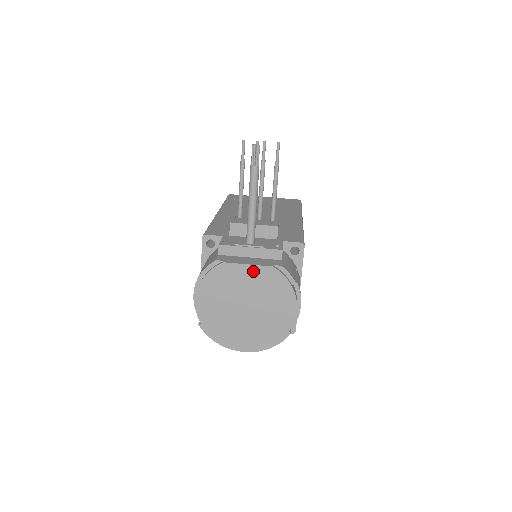
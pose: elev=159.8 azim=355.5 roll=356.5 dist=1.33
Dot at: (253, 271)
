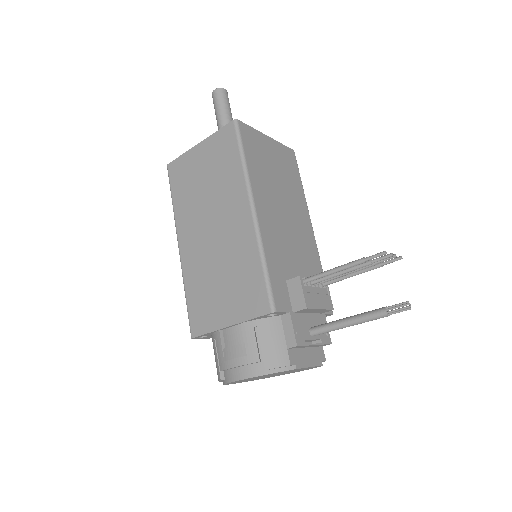
Dot at: occluded
